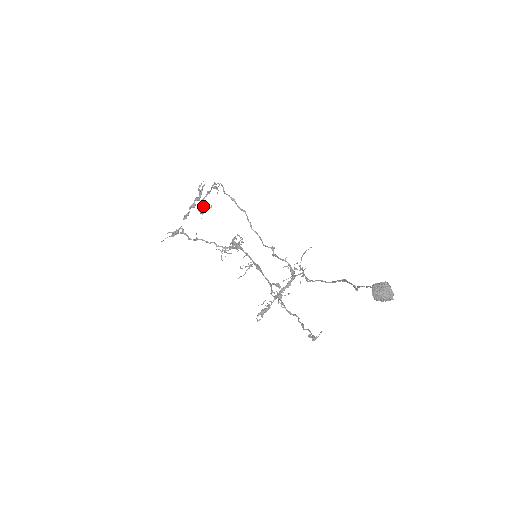
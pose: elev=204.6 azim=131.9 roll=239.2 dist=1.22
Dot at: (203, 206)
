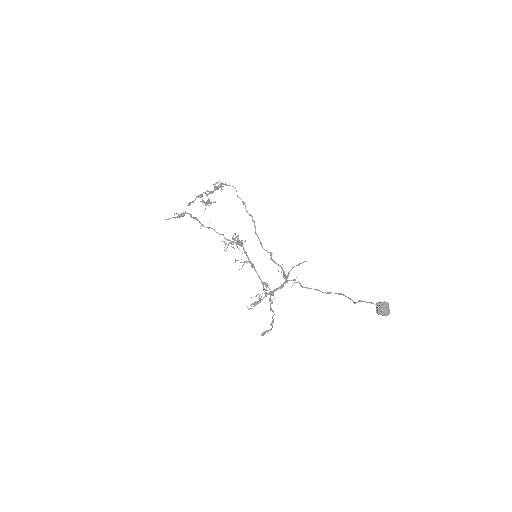
Dot at: (208, 199)
